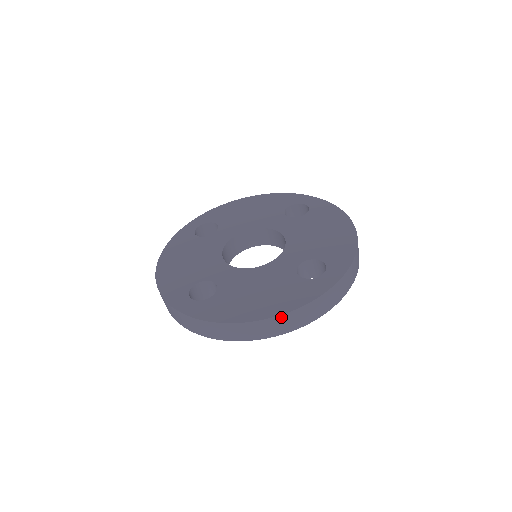
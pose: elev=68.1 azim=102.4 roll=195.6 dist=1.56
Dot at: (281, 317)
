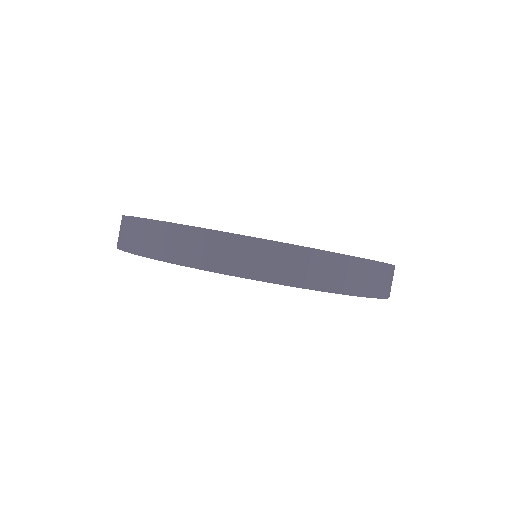
Dot at: (310, 252)
